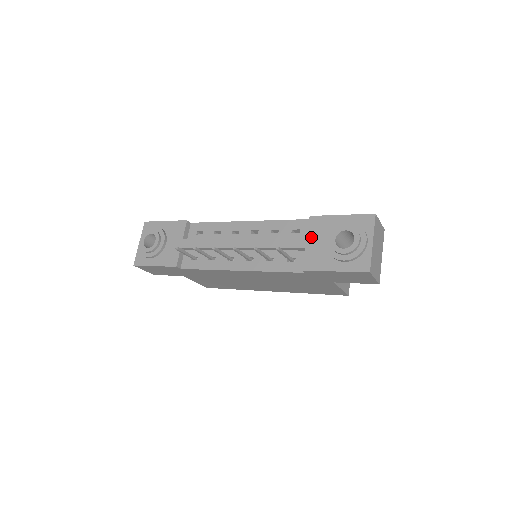
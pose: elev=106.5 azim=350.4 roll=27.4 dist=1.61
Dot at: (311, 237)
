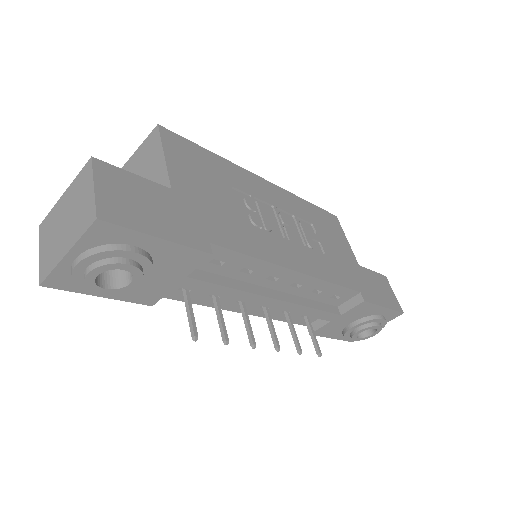
Dot at: (345, 316)
